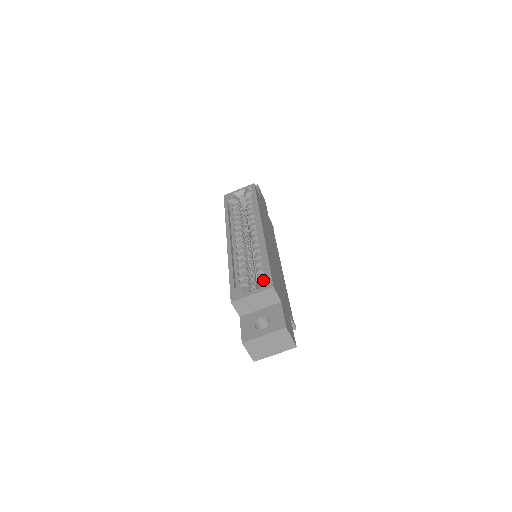
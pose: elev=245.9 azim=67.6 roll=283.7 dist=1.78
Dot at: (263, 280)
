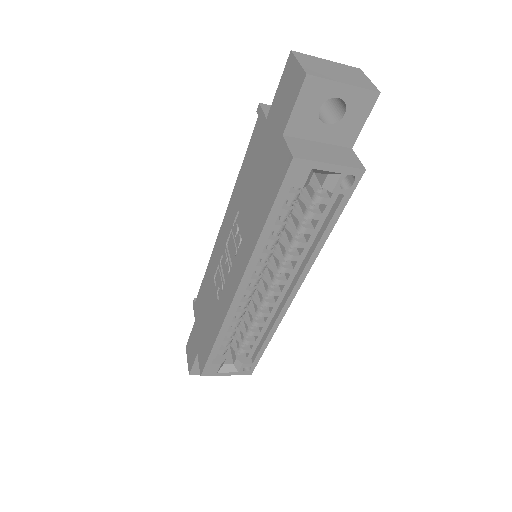
Dot at: occluded
